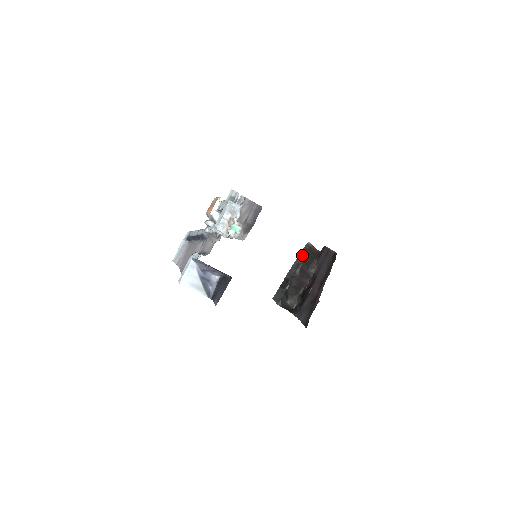
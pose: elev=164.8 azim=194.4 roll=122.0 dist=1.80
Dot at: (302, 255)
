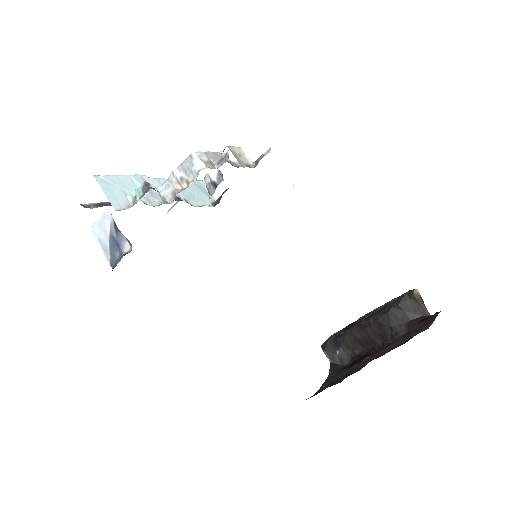
Dot at: (394, 302)
